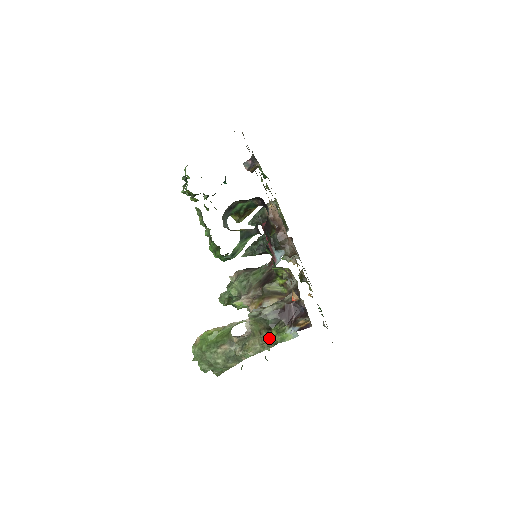
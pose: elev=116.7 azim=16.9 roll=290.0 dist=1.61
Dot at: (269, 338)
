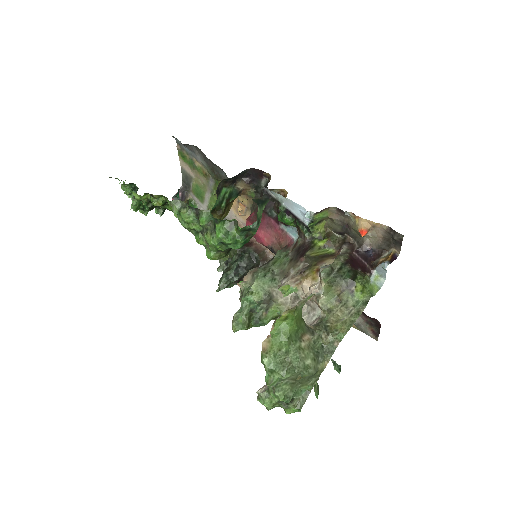
Dot at: (354, 300)
